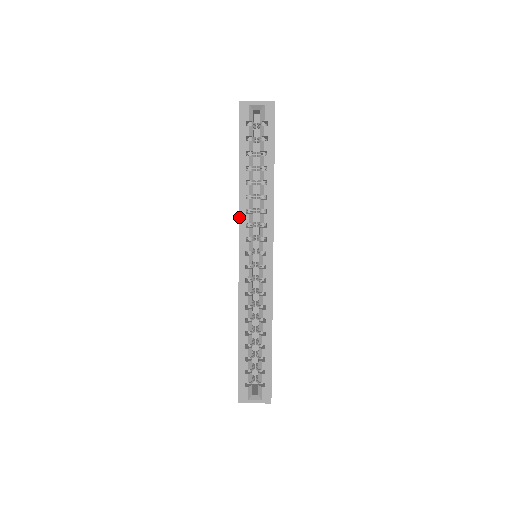
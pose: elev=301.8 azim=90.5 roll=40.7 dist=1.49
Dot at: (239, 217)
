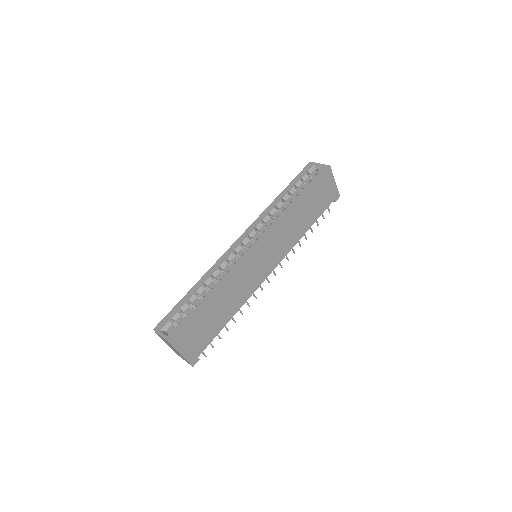
Dot at: (260, 215)
